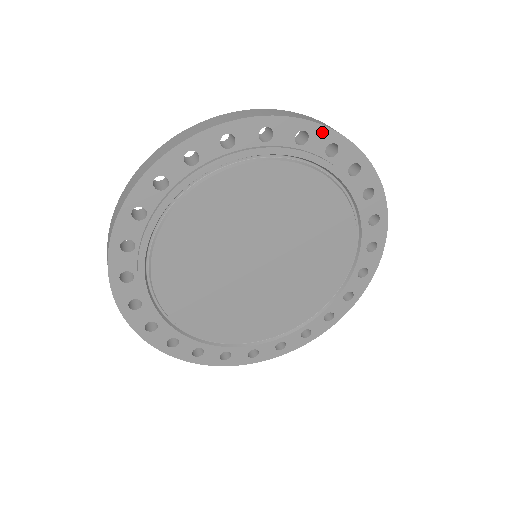
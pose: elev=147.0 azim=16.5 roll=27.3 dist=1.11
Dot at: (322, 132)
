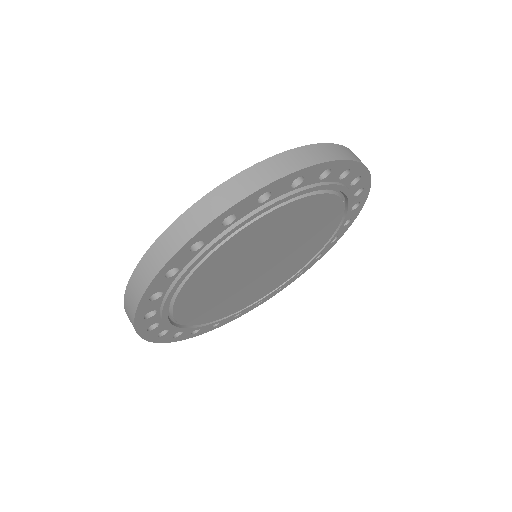
Dot at: (359, 169)
